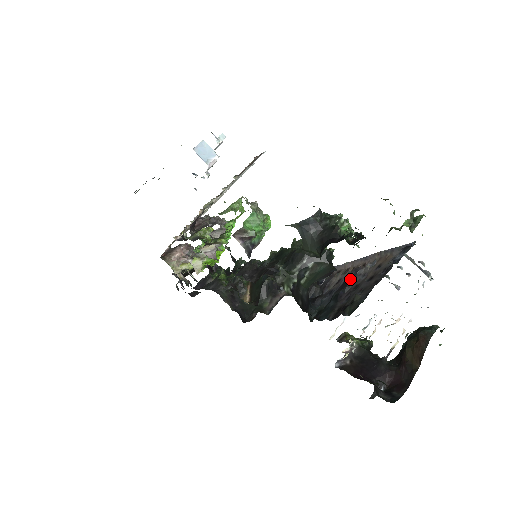
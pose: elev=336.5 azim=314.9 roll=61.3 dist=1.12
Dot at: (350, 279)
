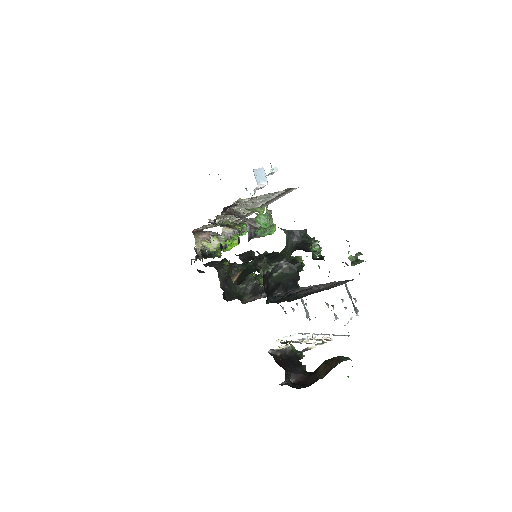
Dot at: (306, 290)
